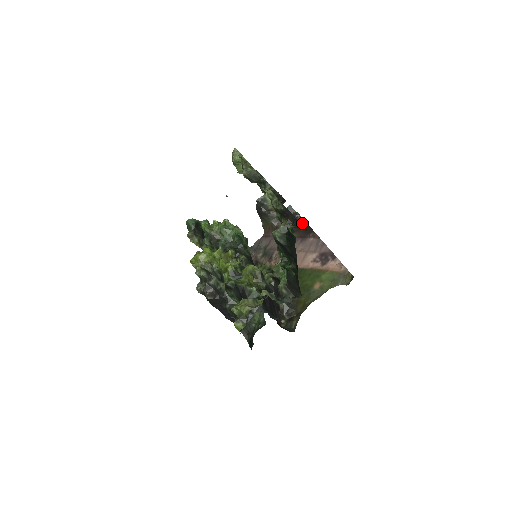
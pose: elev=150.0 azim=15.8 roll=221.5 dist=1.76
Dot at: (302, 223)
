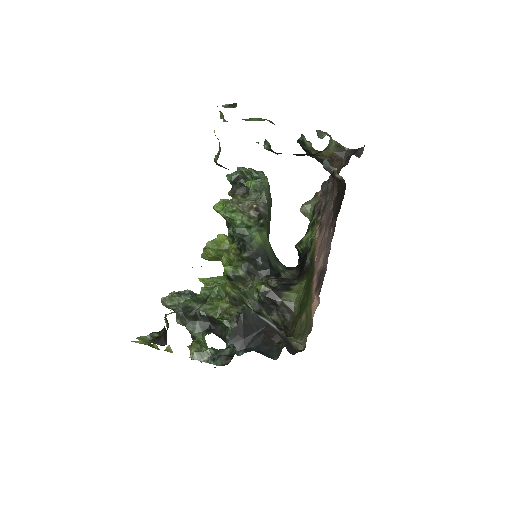
Dot at: (343, 187)
